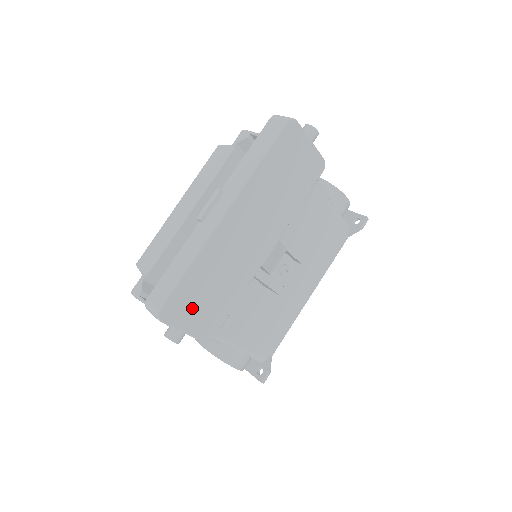
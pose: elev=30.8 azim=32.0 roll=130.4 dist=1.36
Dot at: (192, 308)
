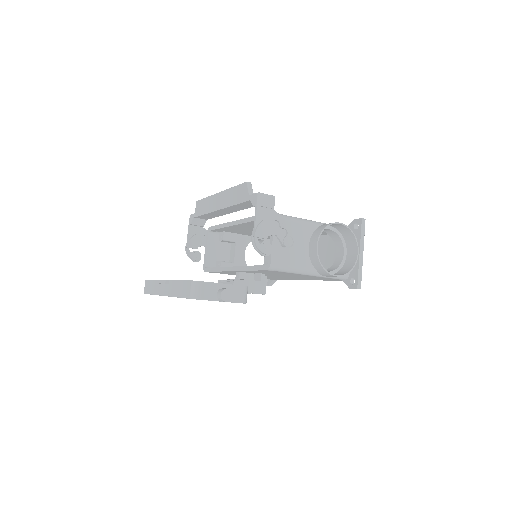
Dot at: occluded
